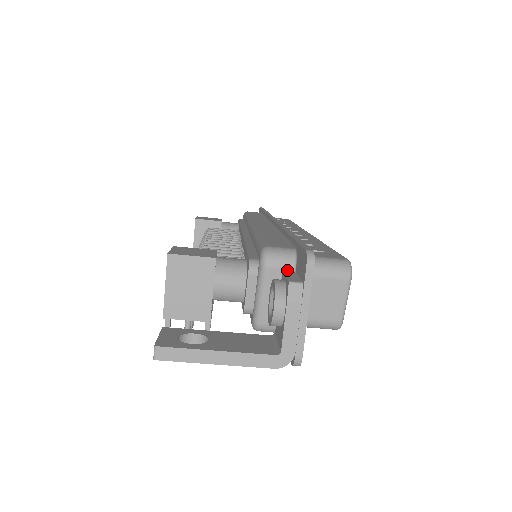
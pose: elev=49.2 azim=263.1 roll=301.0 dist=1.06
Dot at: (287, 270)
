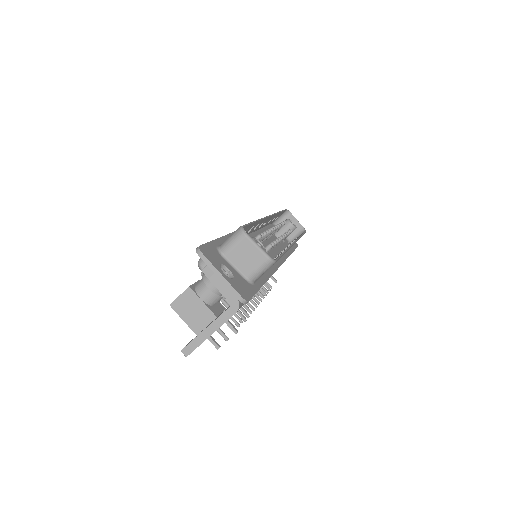
Dot at: occluded
